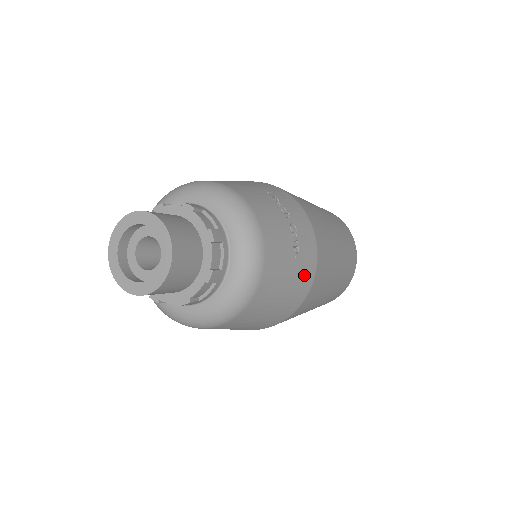
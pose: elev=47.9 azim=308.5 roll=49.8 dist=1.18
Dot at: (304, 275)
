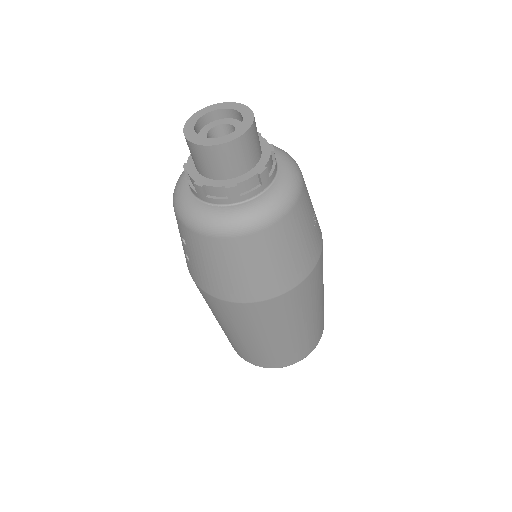
Dot at: (312, 251)
